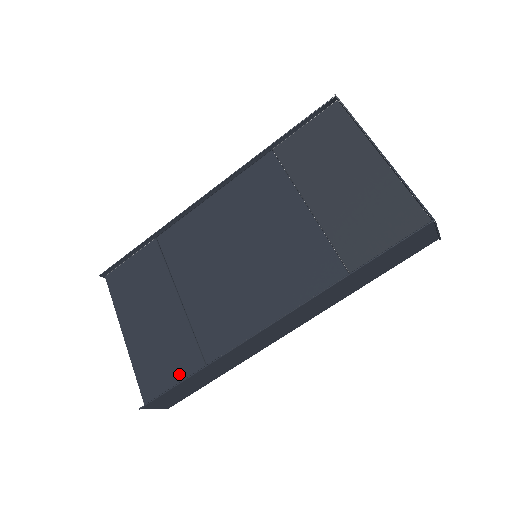
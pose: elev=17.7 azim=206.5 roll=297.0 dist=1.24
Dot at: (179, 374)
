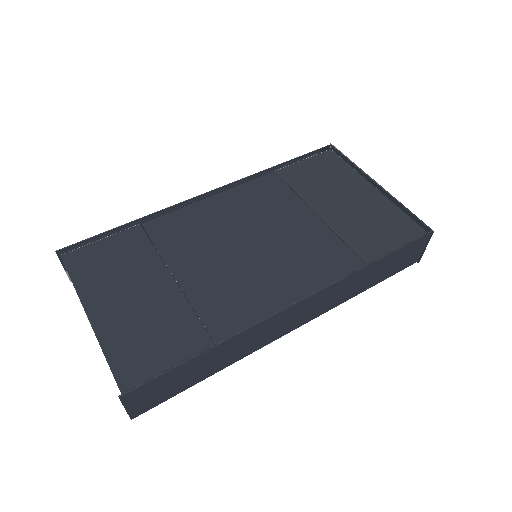
Dot at: (178, 356)
